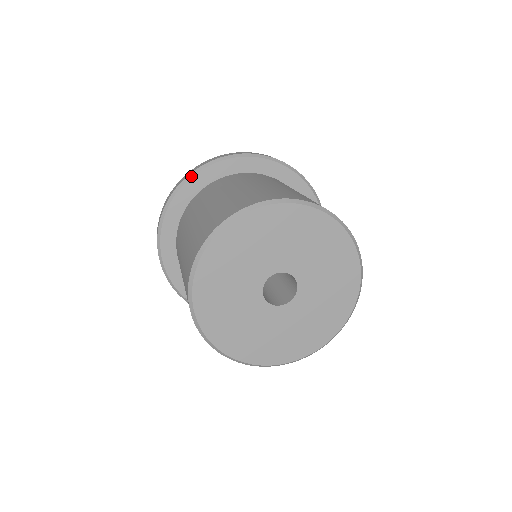
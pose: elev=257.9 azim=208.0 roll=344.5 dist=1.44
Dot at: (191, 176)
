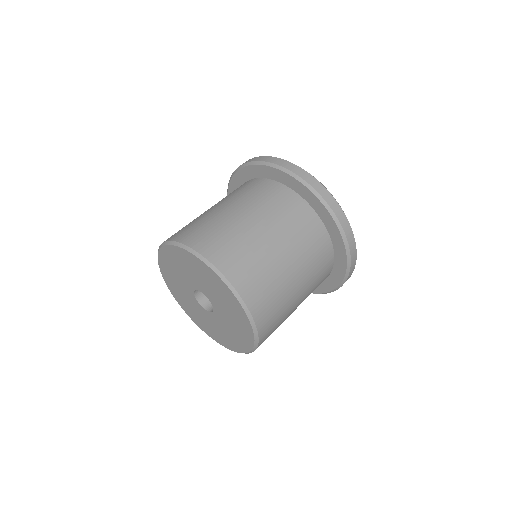
Dot at: (232, 176)
